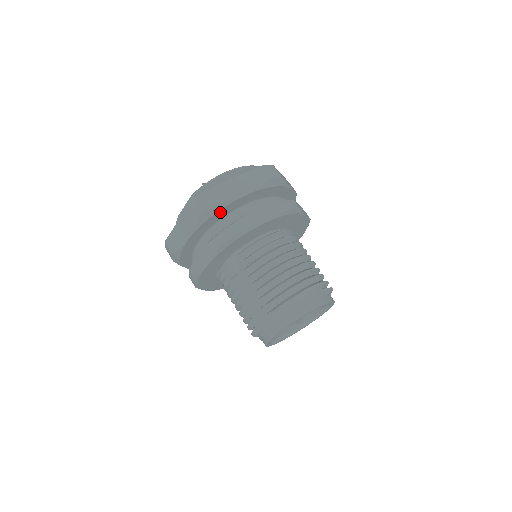
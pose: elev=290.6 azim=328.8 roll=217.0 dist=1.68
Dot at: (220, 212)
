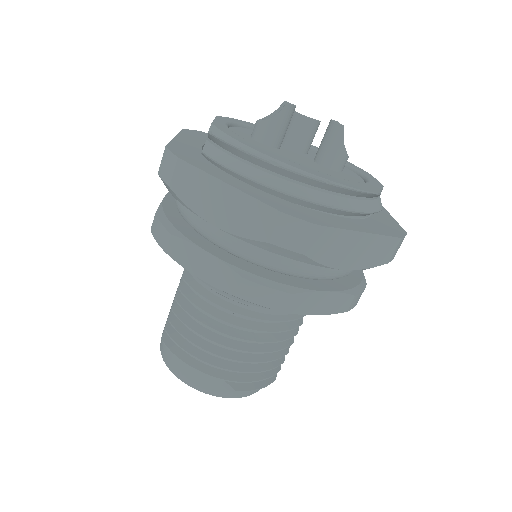
Dot at: occluded
